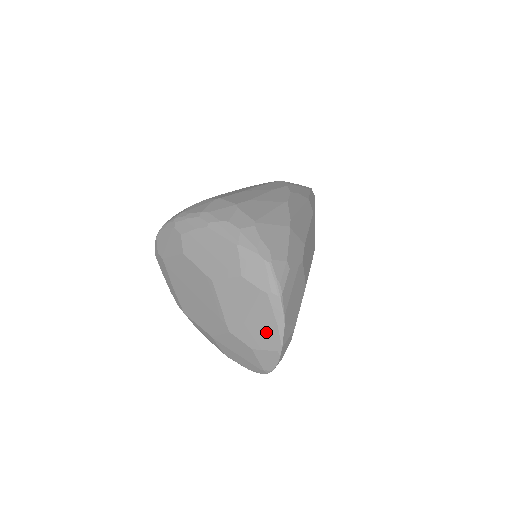
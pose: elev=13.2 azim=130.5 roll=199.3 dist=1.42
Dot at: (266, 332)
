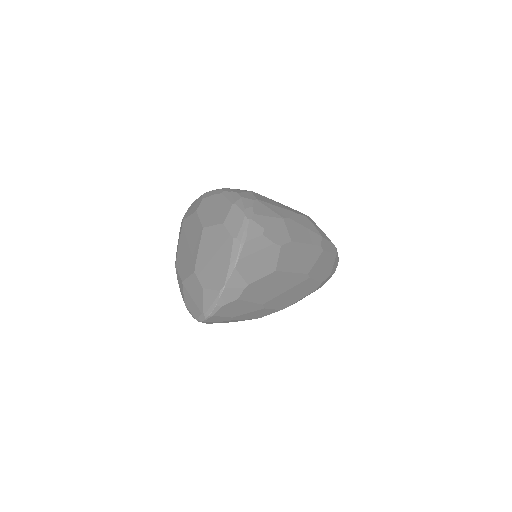
Dot at: (219, 272)
